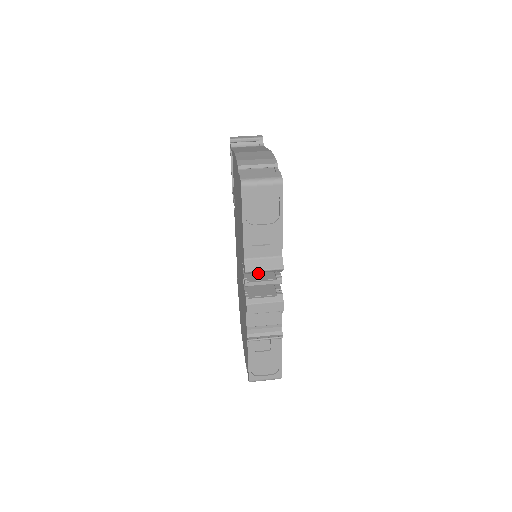
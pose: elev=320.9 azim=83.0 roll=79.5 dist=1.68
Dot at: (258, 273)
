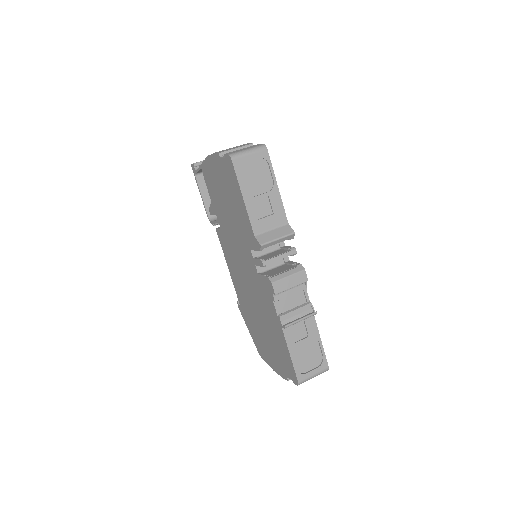
Dot at: (269, 255)
